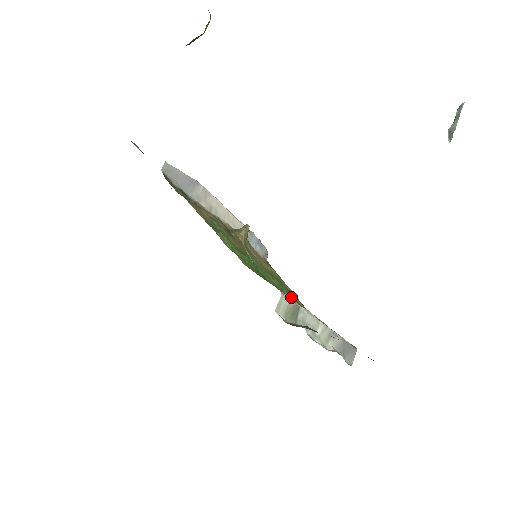
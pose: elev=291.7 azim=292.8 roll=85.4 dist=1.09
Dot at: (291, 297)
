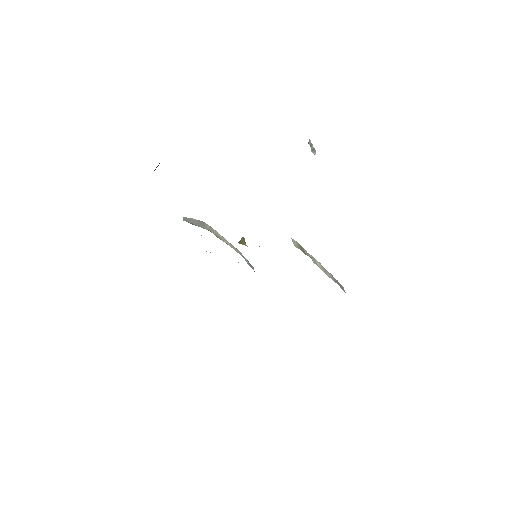
Dot at: occluded
